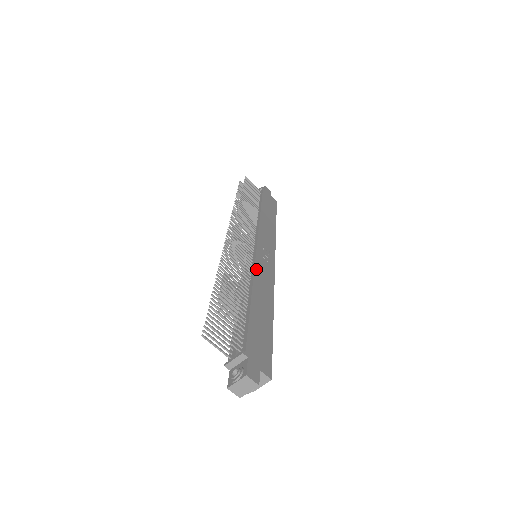
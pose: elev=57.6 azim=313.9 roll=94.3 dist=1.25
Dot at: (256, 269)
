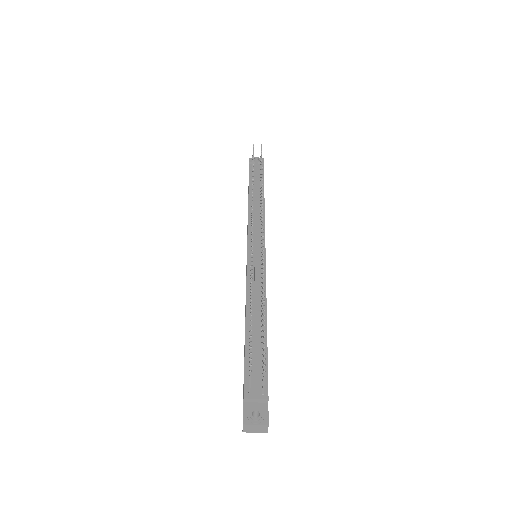
Dot at: occluded
